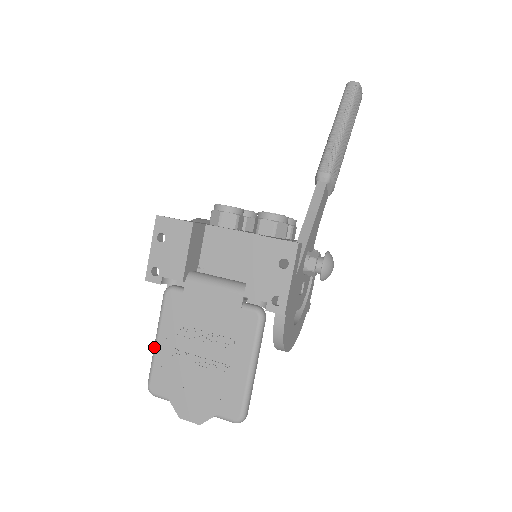
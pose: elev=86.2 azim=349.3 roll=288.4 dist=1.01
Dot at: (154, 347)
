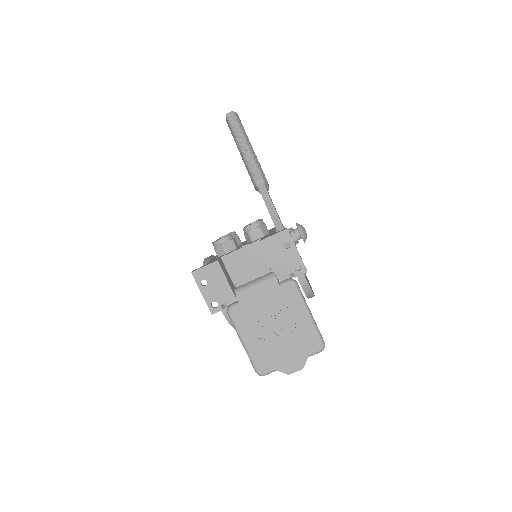
Dot at: (245, 348)
